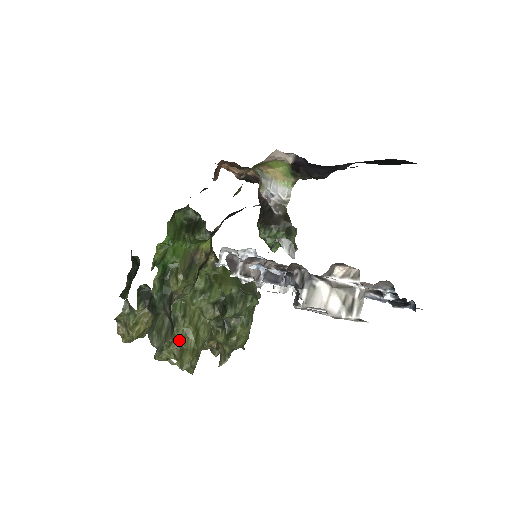
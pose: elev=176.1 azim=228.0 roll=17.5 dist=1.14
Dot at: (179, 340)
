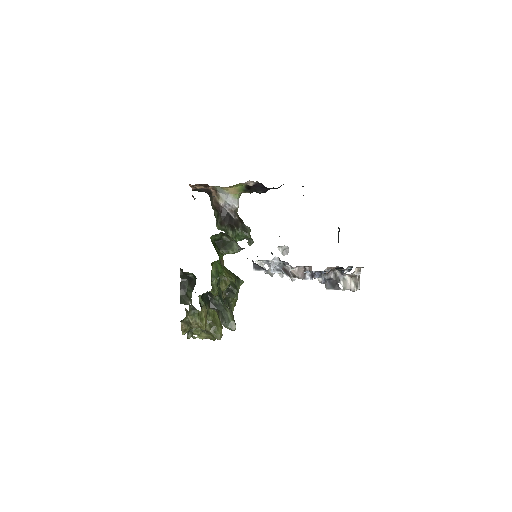
Dot at: (212, 321)
